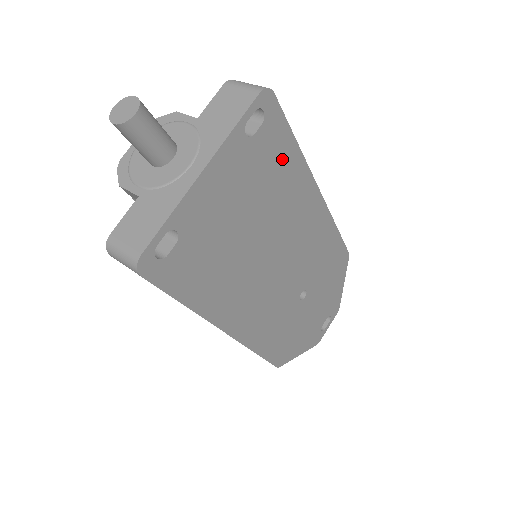
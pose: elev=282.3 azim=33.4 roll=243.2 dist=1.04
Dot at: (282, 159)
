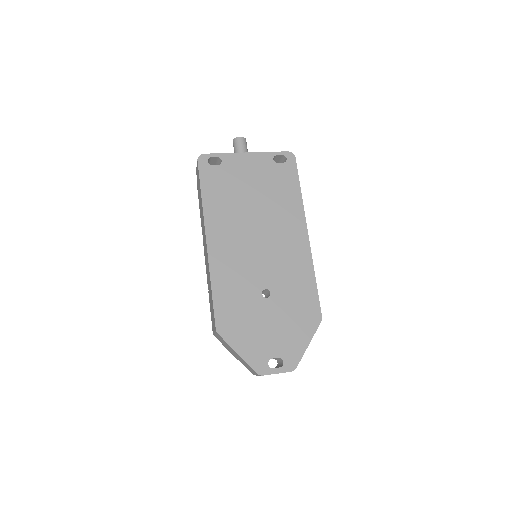
Dot at: (288, 187)
